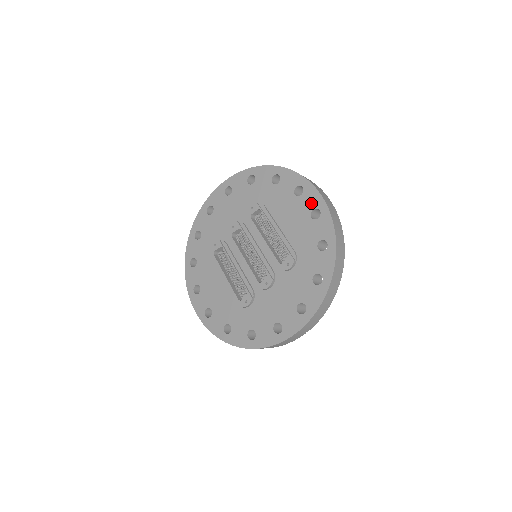
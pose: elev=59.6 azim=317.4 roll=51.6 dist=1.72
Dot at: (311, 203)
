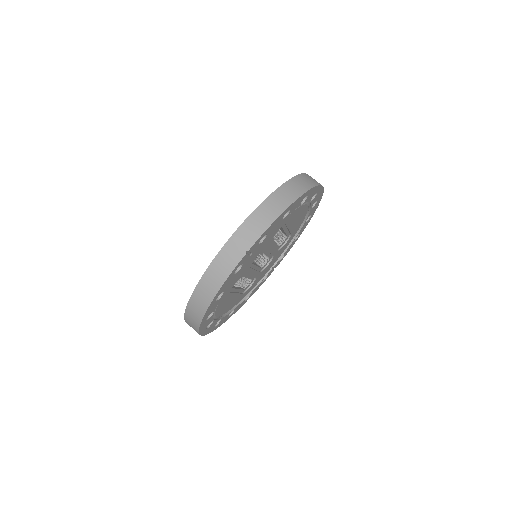
Dot at: occluded
